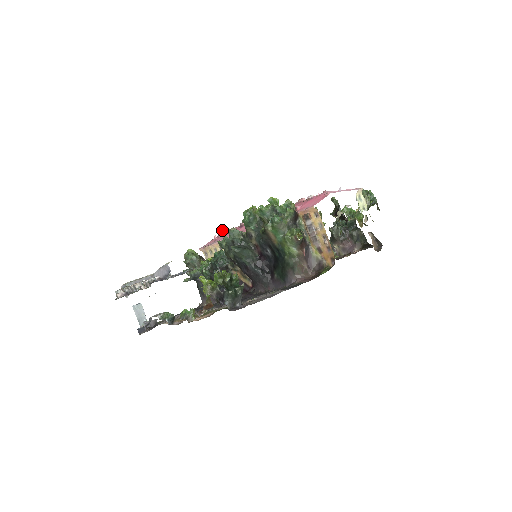
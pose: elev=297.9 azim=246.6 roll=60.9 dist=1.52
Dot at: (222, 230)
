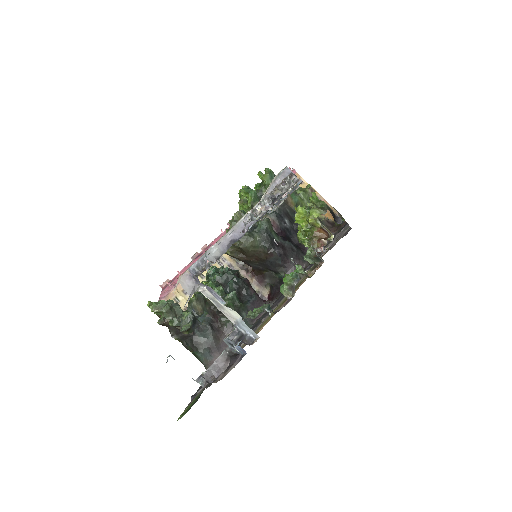
Dot at: occluded
